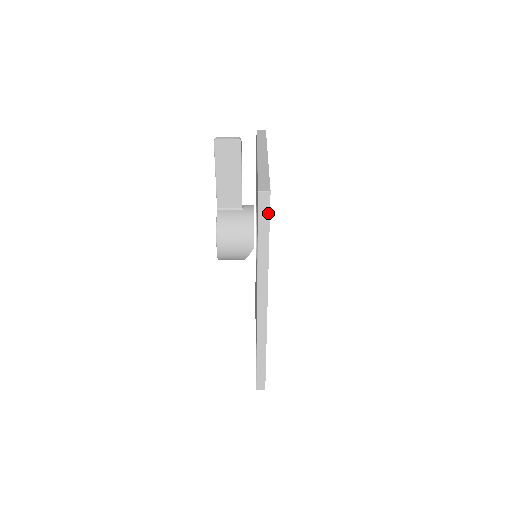
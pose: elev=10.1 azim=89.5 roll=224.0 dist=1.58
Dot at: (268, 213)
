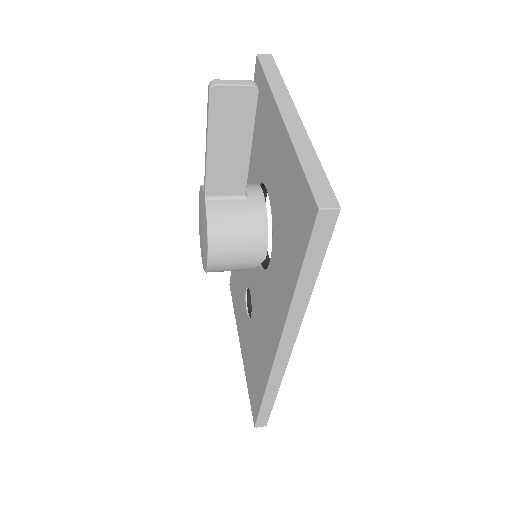
Dot at: (327, 240)
